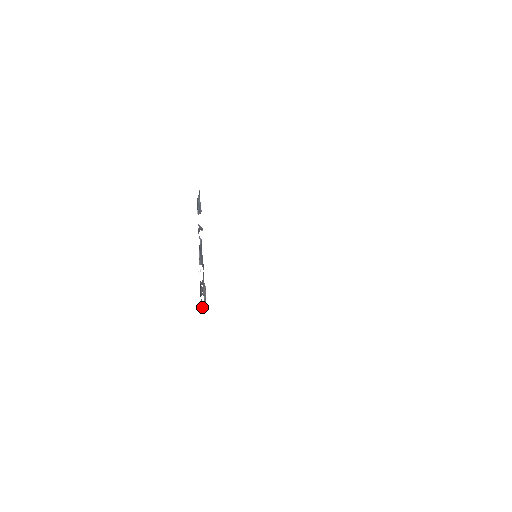
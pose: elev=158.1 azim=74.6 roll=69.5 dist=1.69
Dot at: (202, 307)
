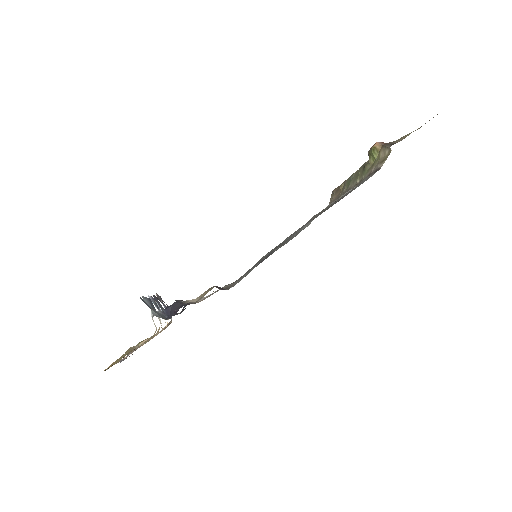
Dot at: occluded
